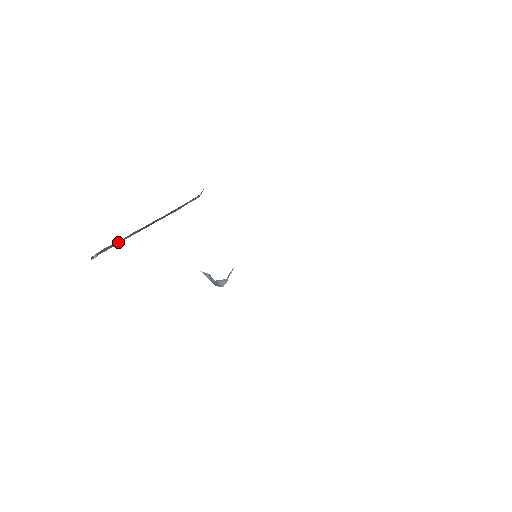
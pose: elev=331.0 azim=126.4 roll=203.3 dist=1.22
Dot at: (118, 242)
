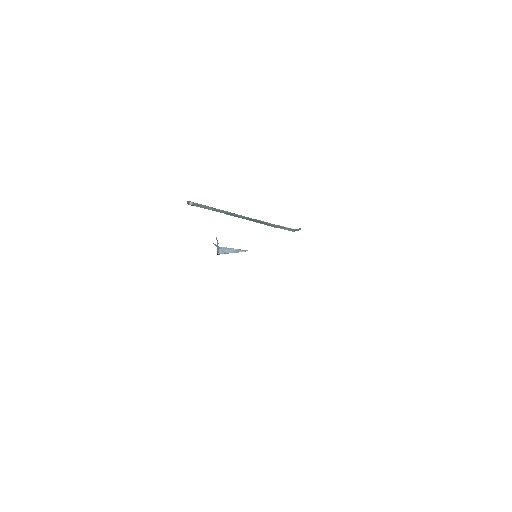
Dot at: (211, 208)
